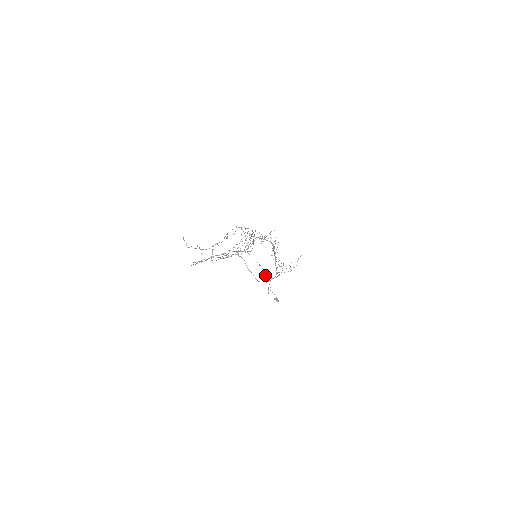
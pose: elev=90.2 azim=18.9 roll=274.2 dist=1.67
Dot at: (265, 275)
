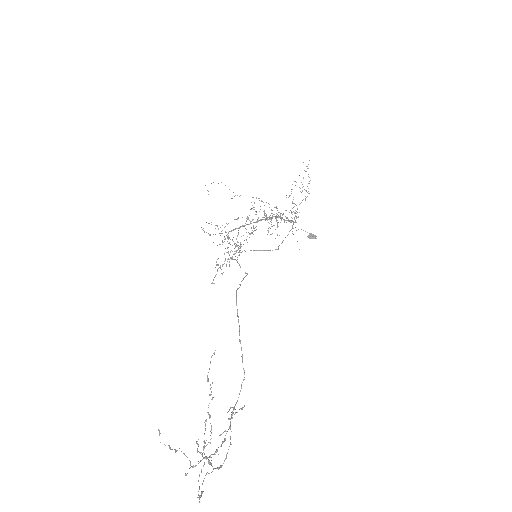
Dot at: (278, 212)
